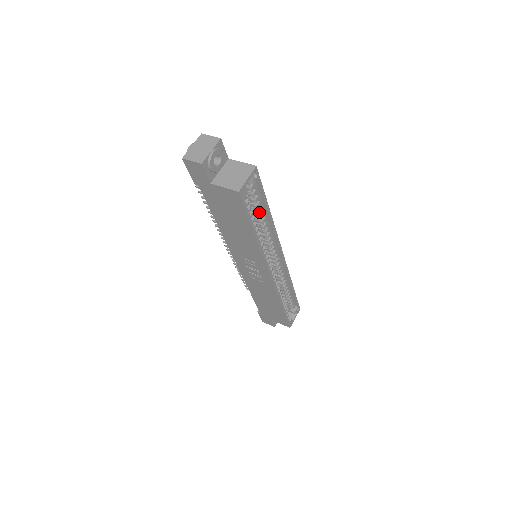
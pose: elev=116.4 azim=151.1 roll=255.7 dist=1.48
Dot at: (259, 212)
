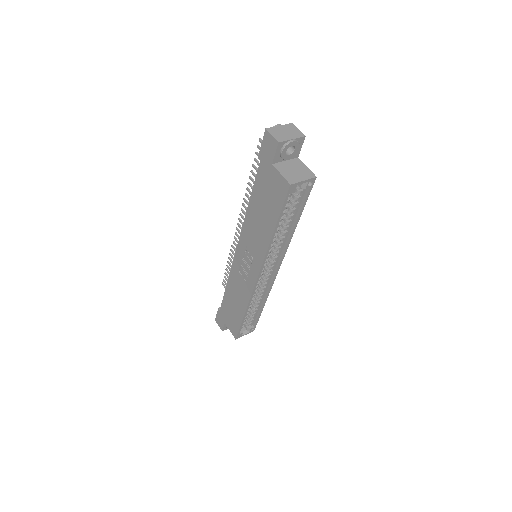
Dot at: (289, 217)
